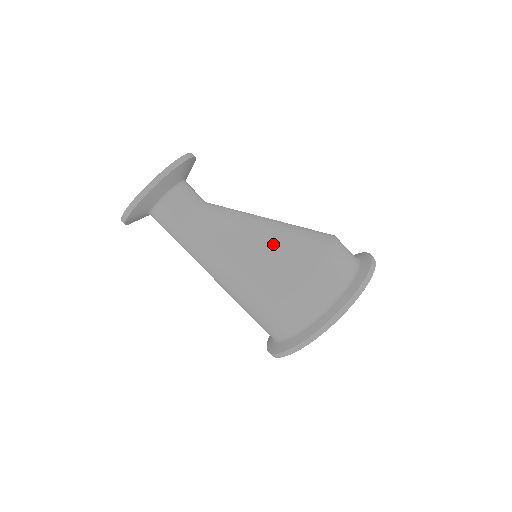
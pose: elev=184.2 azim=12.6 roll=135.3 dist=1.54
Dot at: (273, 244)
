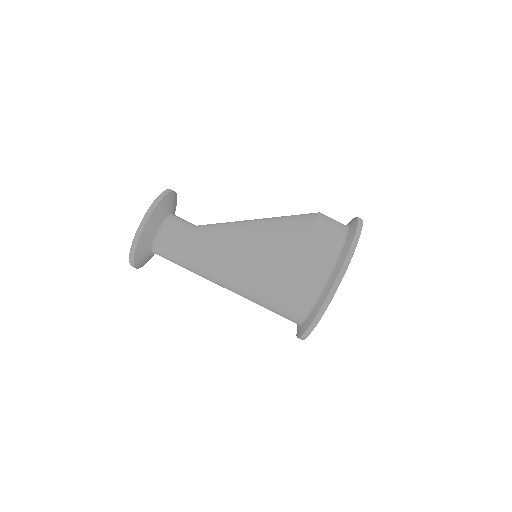
Dot at: (258, 246)
